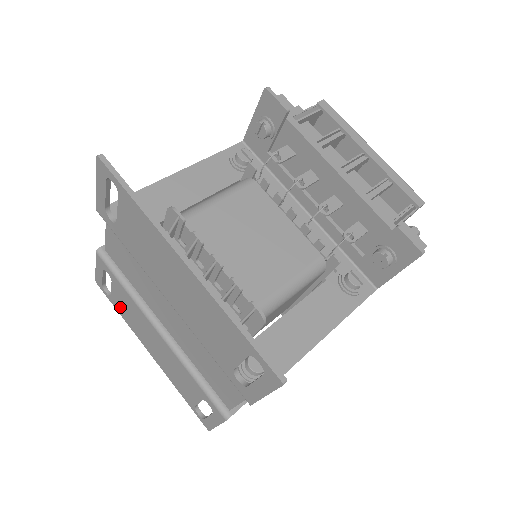
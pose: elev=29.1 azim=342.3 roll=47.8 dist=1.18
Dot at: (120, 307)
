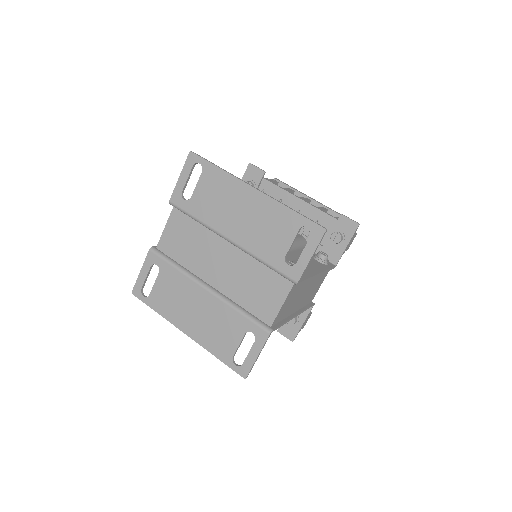
Dot at: (159, 299)
